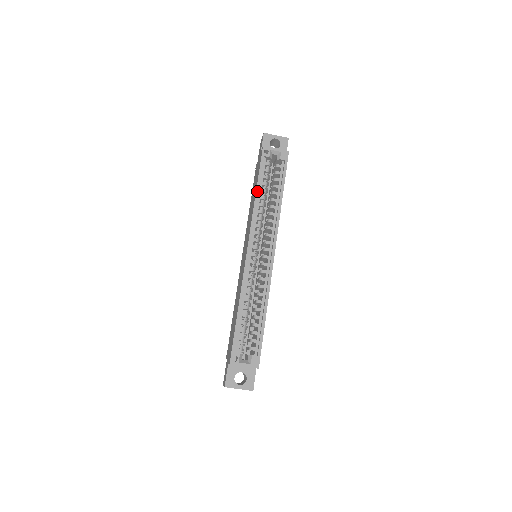
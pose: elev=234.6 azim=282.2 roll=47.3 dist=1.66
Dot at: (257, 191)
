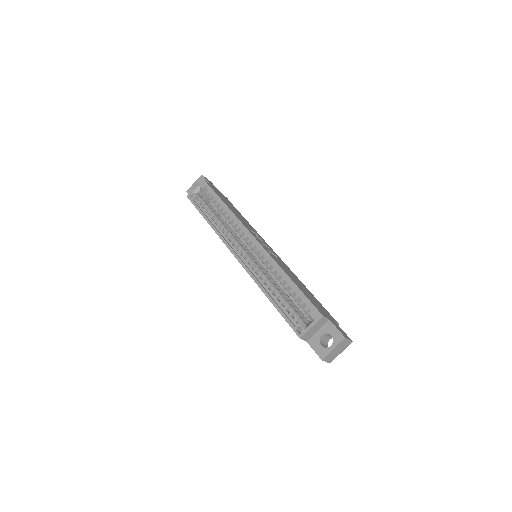
Dot at: (207, 221)
